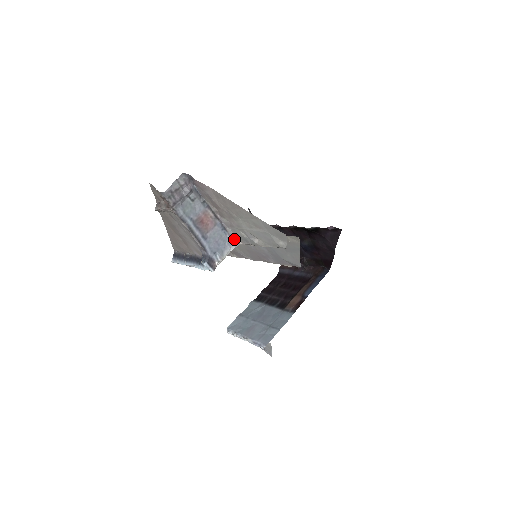
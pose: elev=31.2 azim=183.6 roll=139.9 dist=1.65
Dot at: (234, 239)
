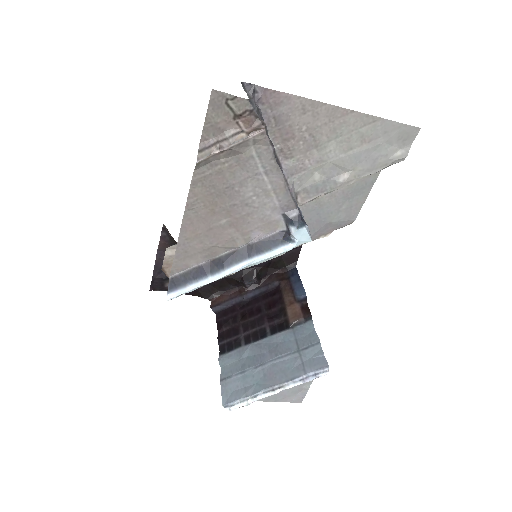
Dot at: (294, 198)
